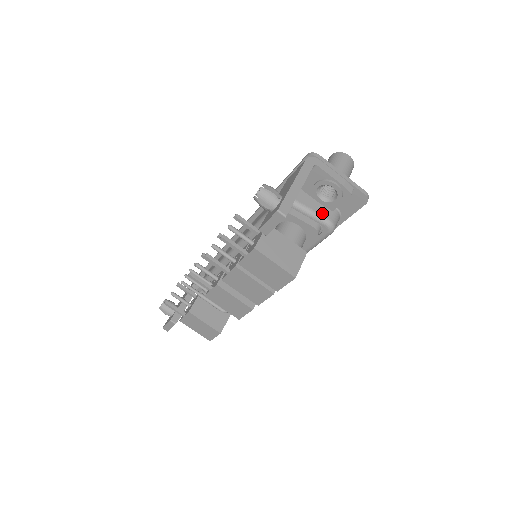
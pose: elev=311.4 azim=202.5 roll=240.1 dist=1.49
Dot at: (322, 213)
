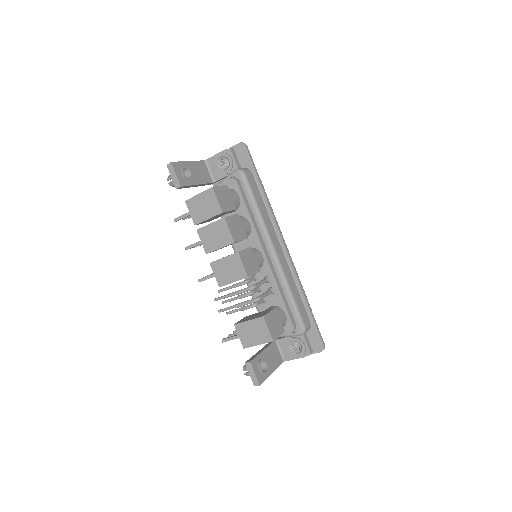
Dot at: (231, 173)
